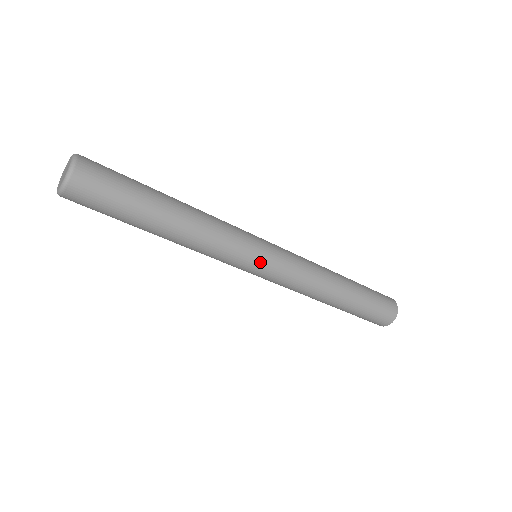
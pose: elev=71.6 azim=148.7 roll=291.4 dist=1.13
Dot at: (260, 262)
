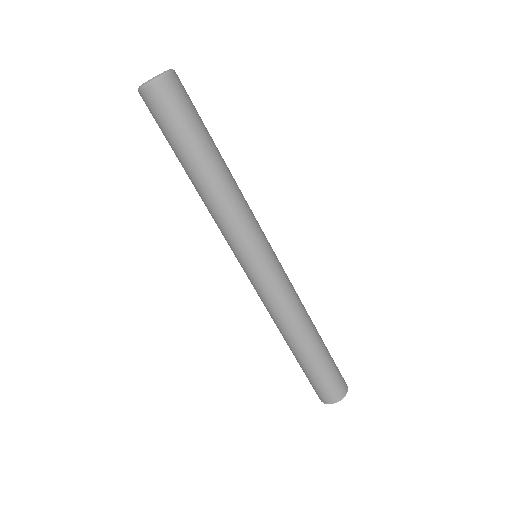
Dot at: (261, 257)
